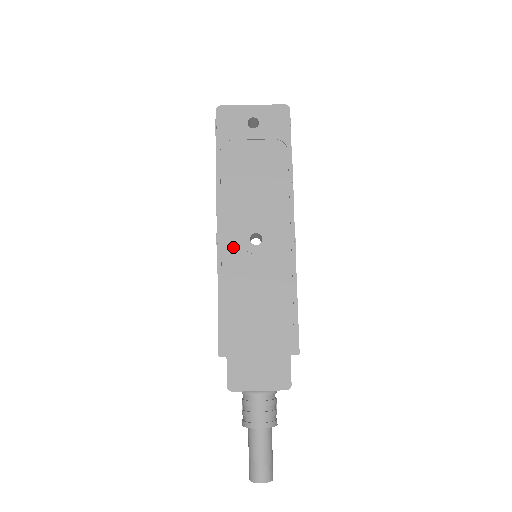
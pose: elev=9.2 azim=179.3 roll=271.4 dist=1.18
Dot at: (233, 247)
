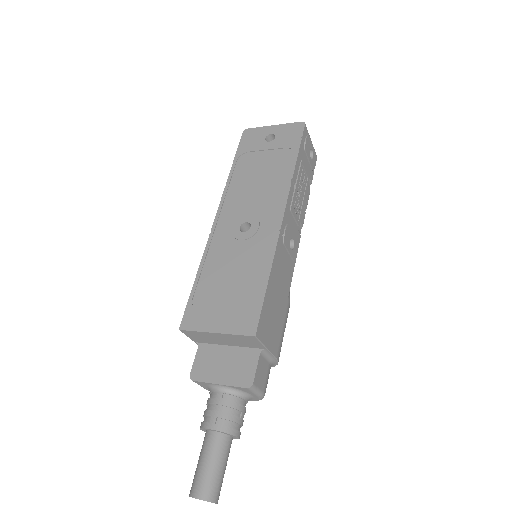
Dot at: (223, 234)
